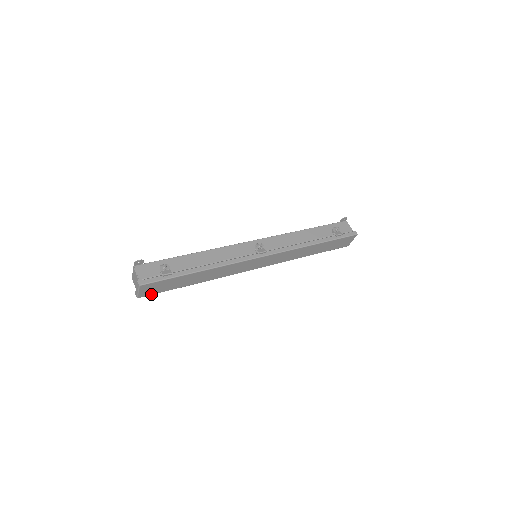
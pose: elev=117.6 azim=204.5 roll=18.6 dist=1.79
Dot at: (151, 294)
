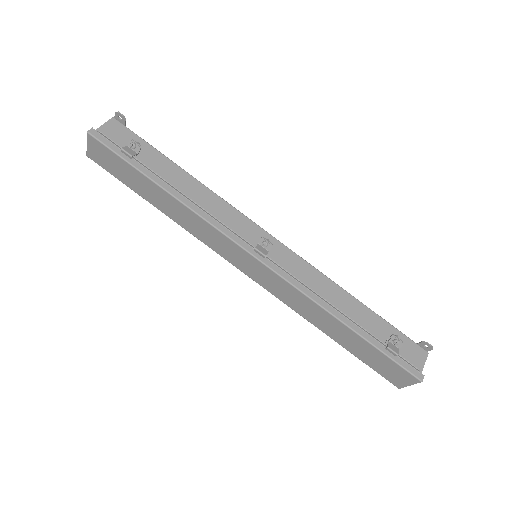
Dot at: (103, 166)
